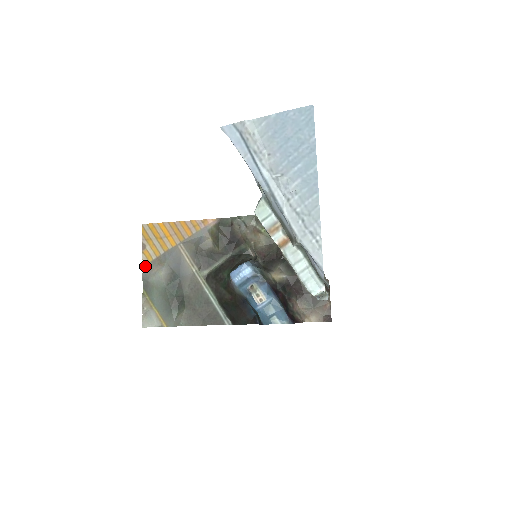
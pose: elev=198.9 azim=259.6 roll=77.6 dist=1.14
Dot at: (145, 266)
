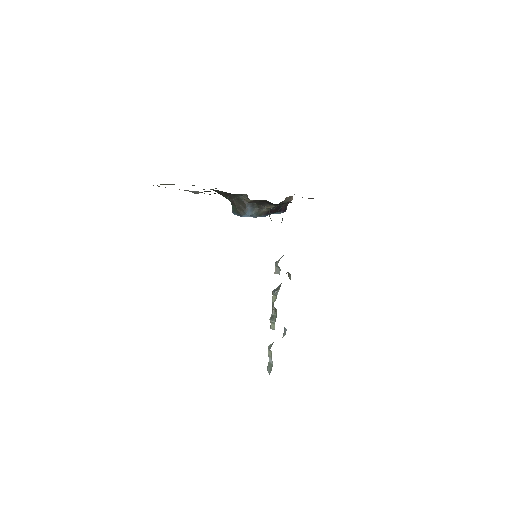
Dot at: occluded
